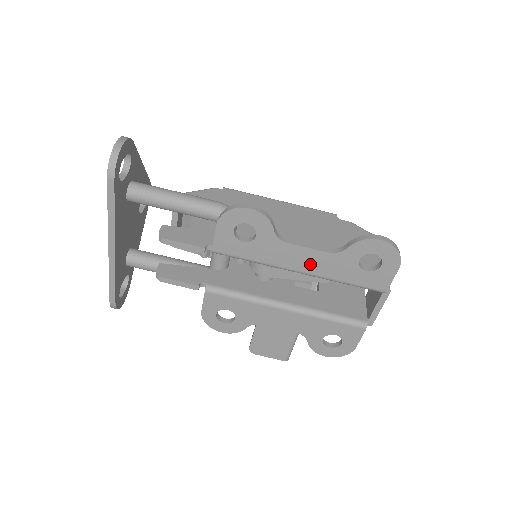
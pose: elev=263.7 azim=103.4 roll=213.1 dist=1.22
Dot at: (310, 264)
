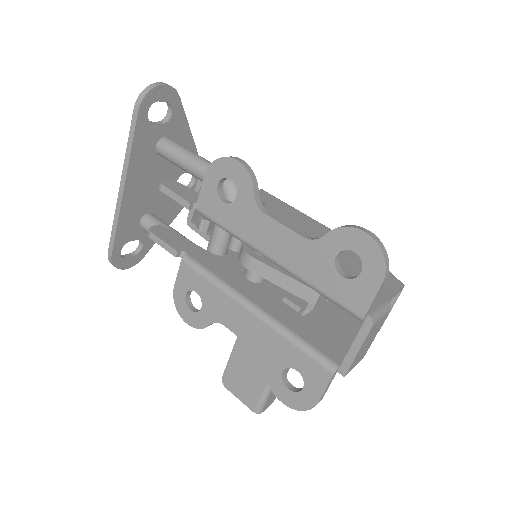
Dot at: (283, 249)
